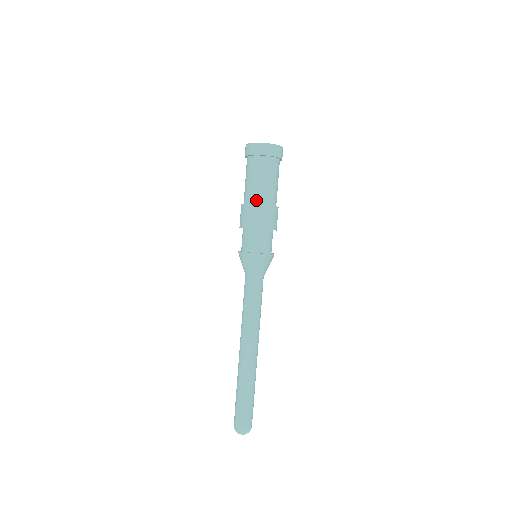
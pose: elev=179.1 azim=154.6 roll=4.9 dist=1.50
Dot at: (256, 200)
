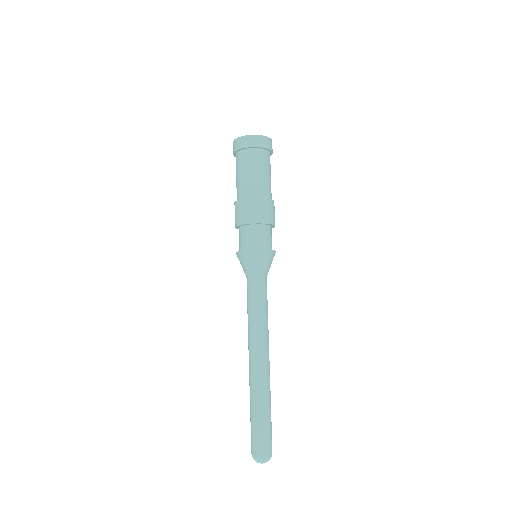
Dot at: (237, 197)
